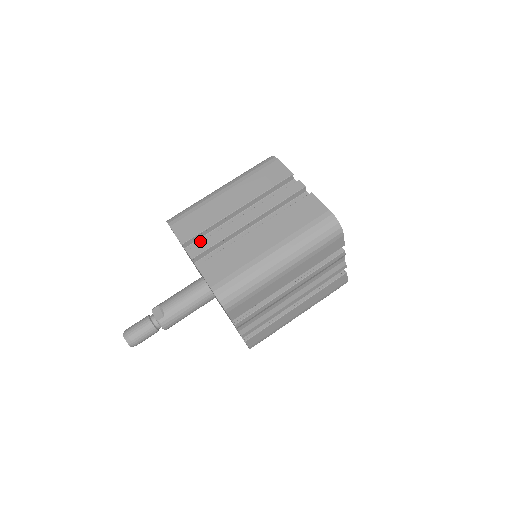
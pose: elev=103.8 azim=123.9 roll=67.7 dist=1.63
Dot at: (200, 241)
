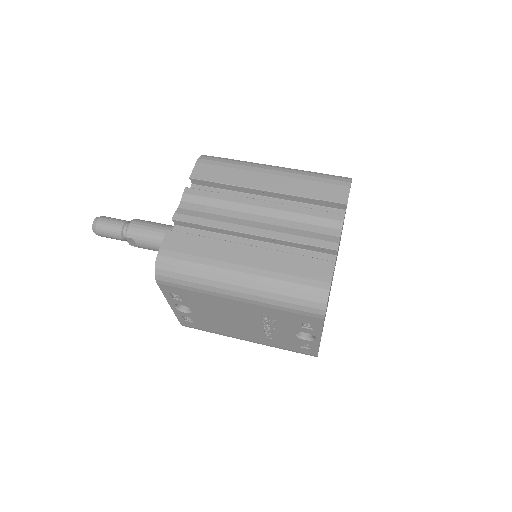
Dot at: occluded
